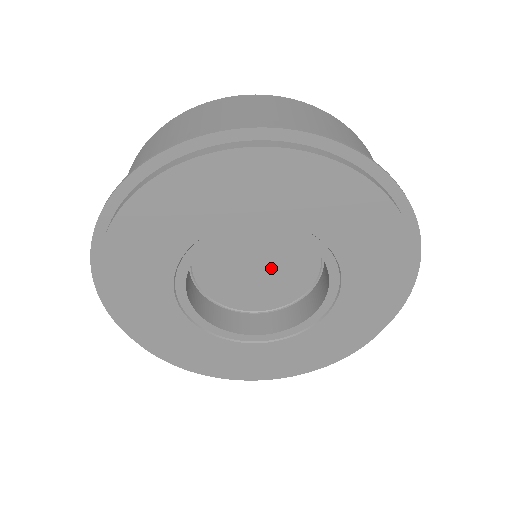
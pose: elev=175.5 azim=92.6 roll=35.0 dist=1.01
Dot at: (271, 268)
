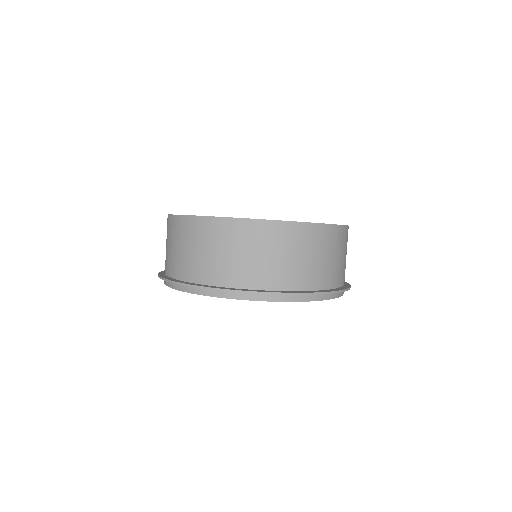
Dot at: occluded
